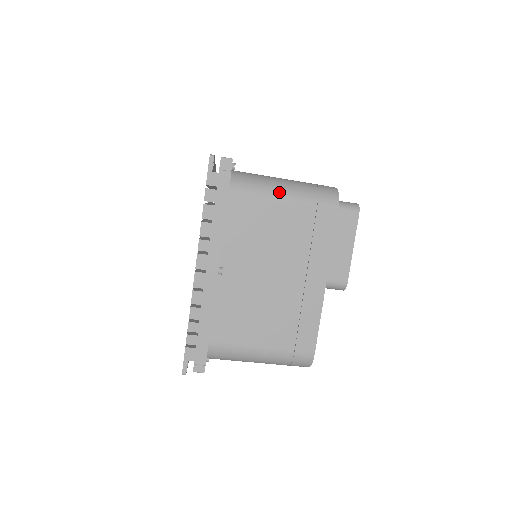
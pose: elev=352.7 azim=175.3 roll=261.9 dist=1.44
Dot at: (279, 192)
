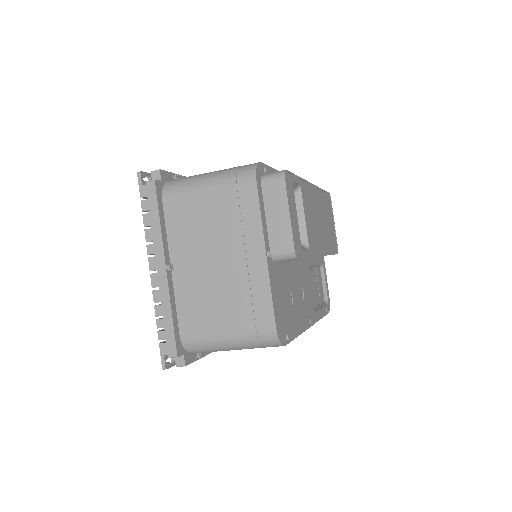
Dot at: (202, 183)
